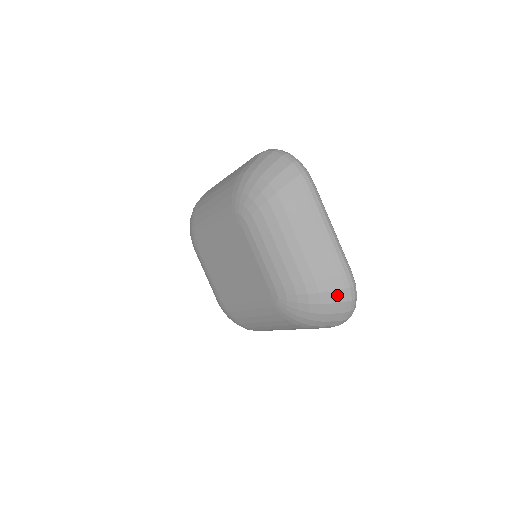
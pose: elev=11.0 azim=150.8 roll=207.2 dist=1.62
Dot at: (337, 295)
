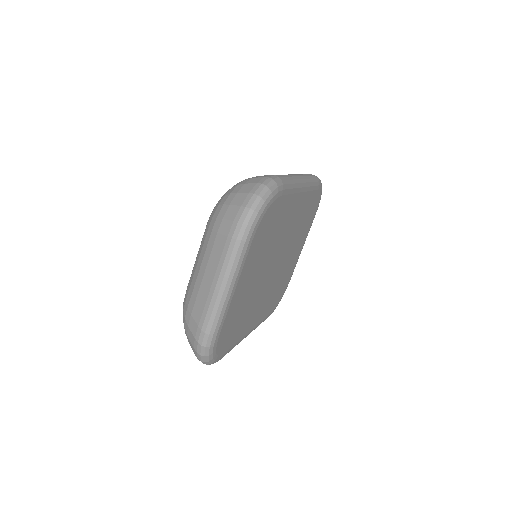
Dot at: (191, 335)
